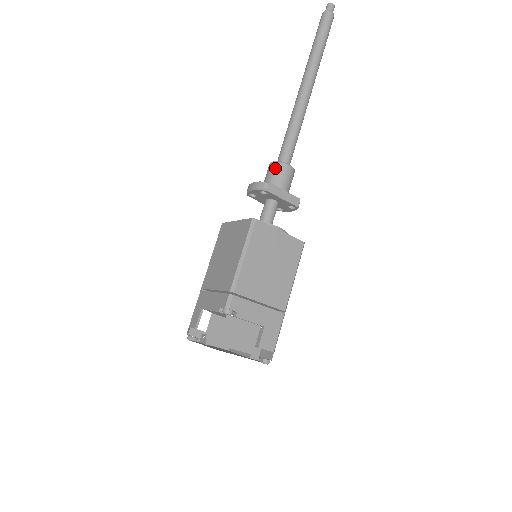
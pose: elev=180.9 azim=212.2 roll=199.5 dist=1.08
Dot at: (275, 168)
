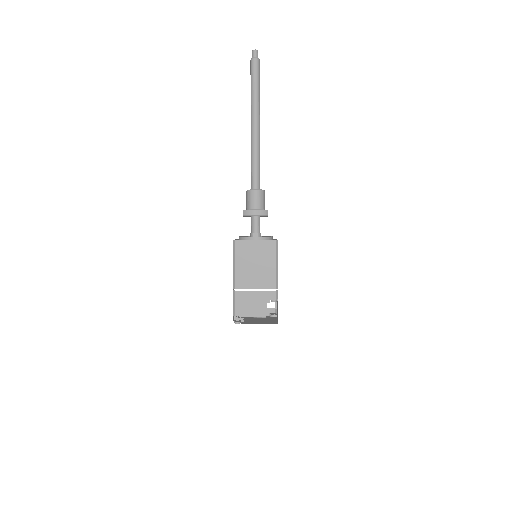
Dot at: (260, 195)
